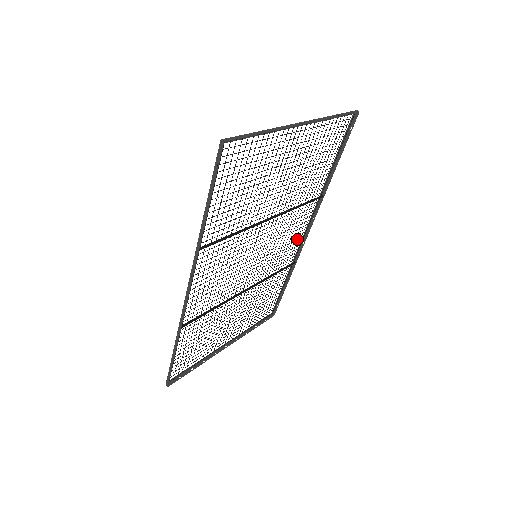
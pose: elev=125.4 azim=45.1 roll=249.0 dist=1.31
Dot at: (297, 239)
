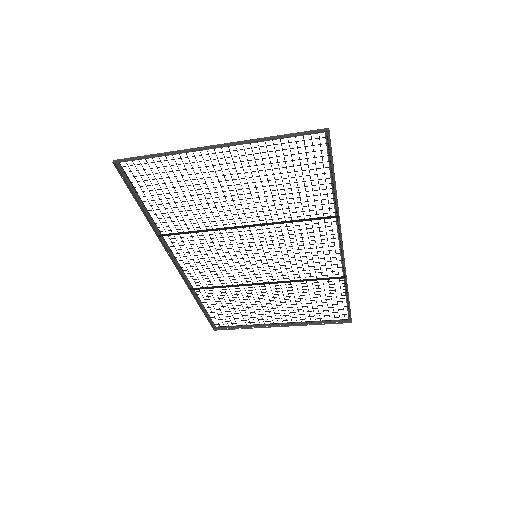
Dot at: occluded
